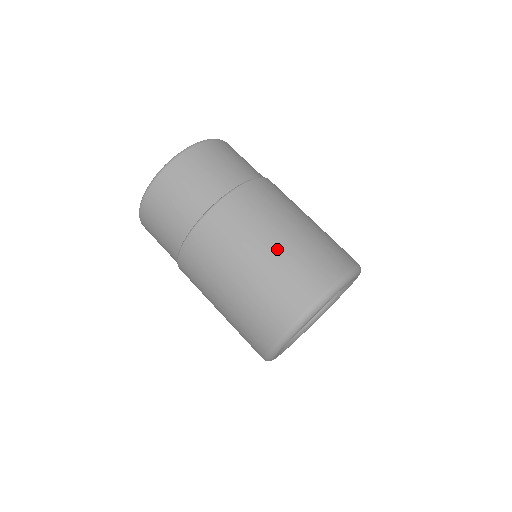
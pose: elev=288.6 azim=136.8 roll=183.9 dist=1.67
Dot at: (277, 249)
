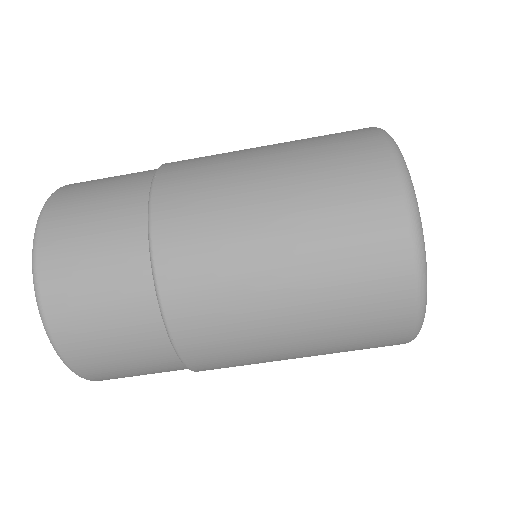
Dot at: (306, 333)
